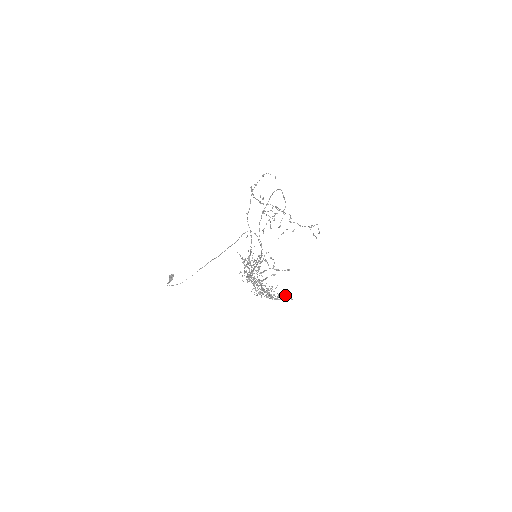
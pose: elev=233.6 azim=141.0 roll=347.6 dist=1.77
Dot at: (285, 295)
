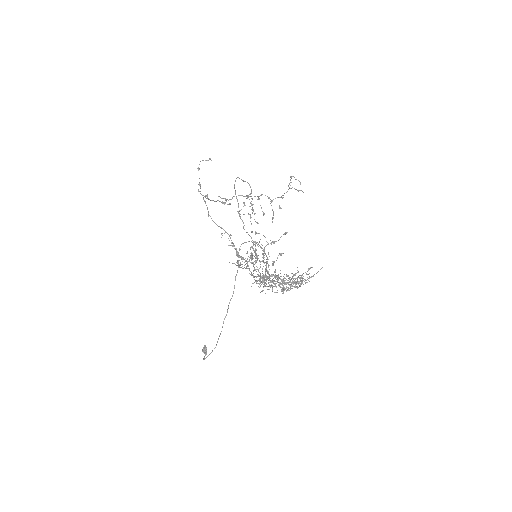
Dot at: (310, 268)
